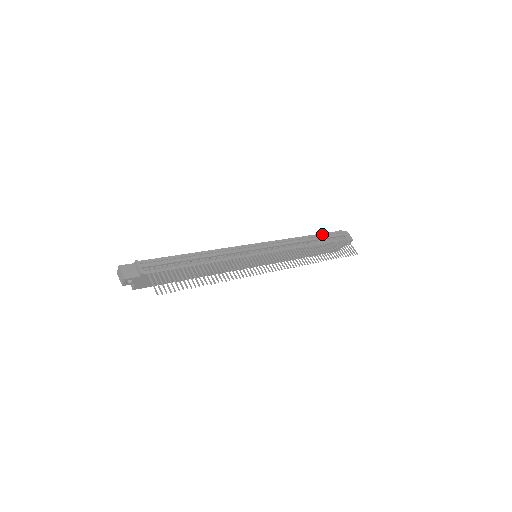
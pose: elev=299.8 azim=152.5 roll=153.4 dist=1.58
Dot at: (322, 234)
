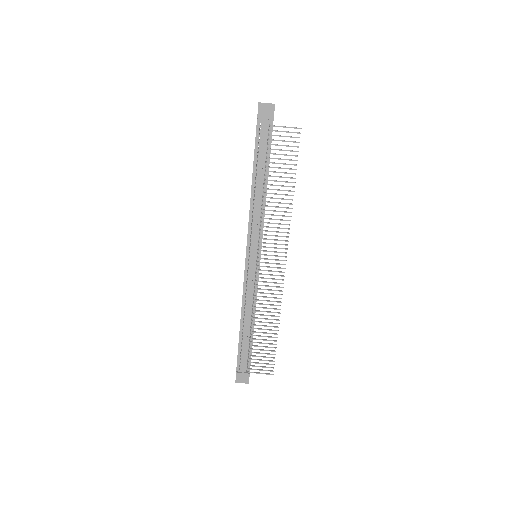
Dot at: (255, 156)
